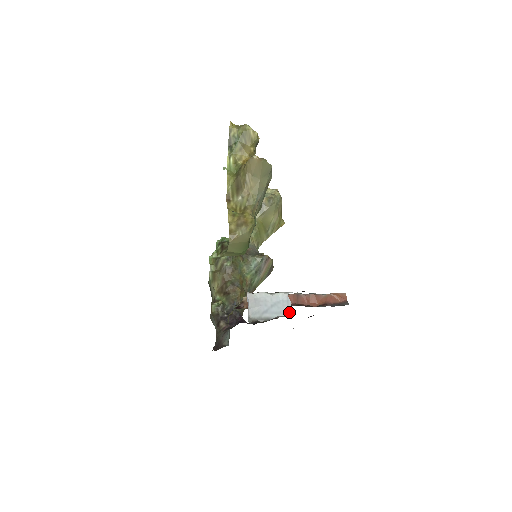
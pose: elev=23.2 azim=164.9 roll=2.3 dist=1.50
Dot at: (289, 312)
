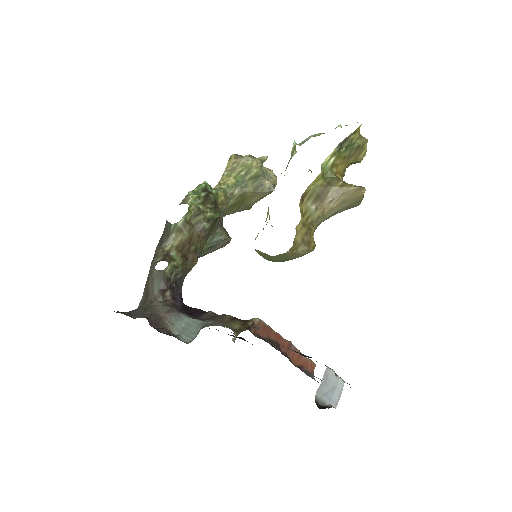
Dot at: (337, 404)
